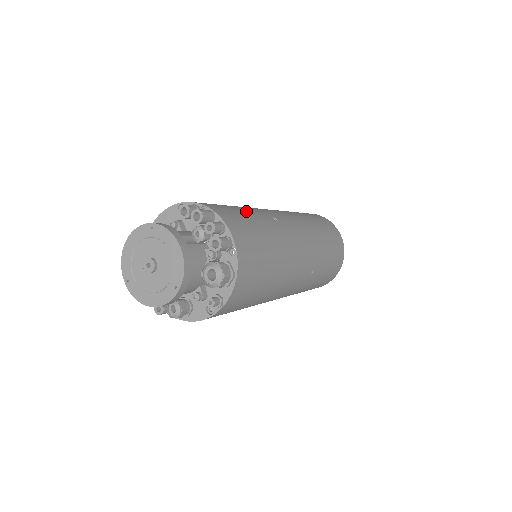
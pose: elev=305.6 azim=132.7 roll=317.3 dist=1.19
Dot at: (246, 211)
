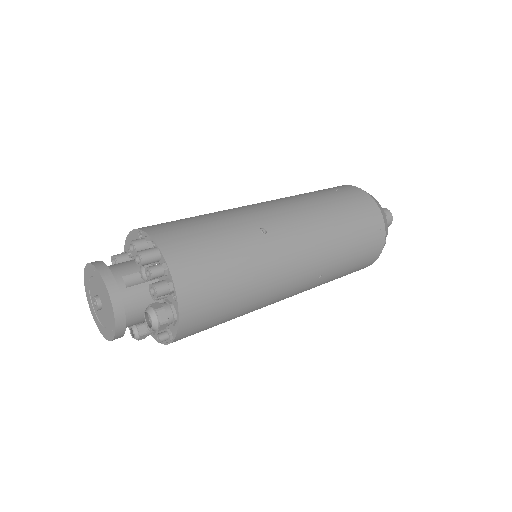
Dot at: (218, 231)
